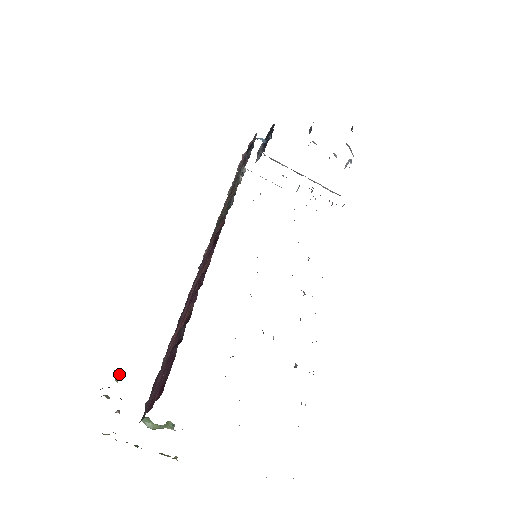
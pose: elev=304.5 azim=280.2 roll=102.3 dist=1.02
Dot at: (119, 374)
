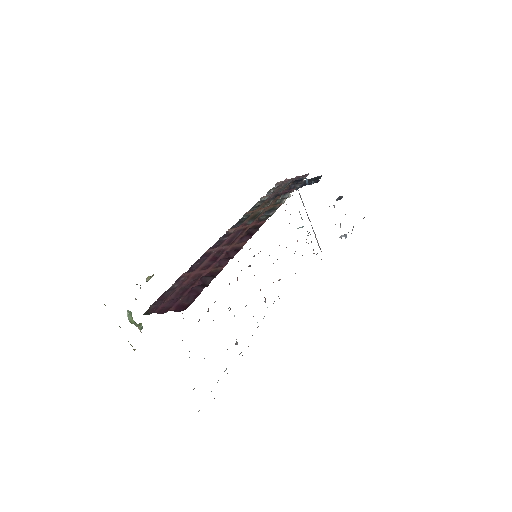
Dot at: occluded
